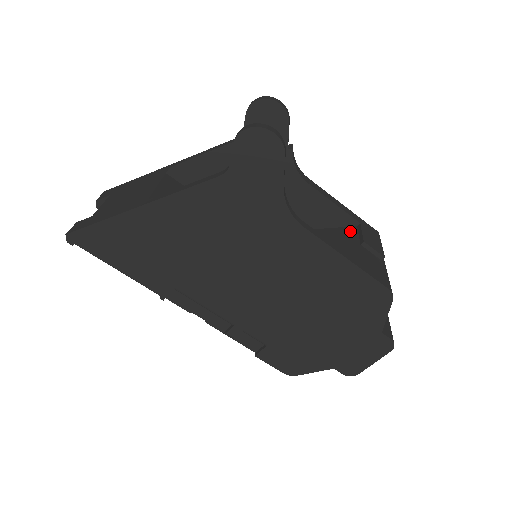
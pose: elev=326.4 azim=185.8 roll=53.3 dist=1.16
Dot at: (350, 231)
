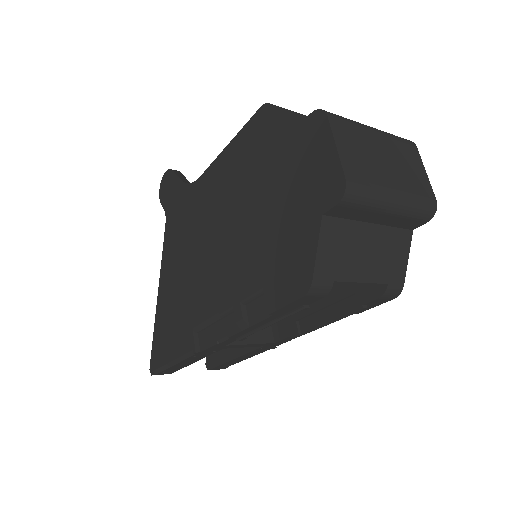
Dot at: occluded
